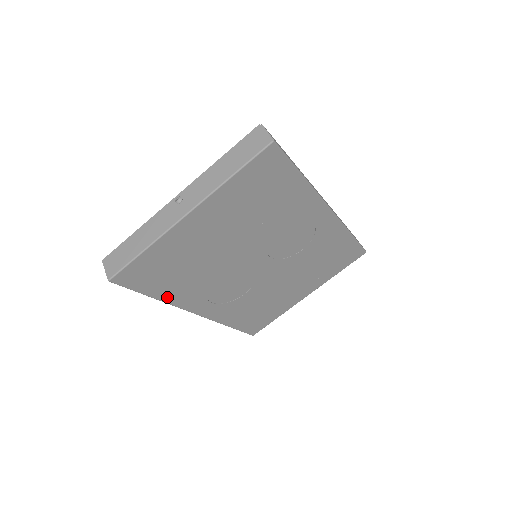
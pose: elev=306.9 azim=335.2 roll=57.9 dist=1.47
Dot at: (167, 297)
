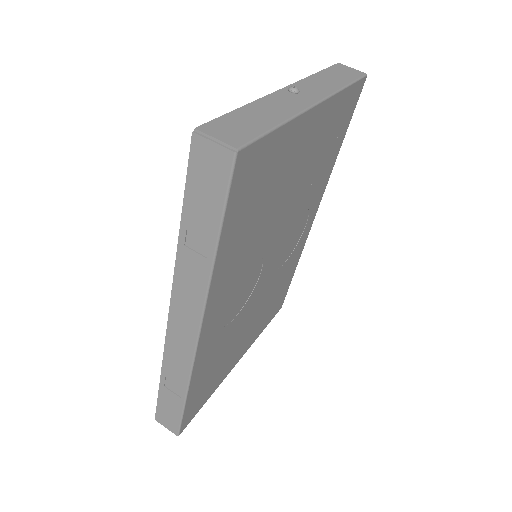
Dot at: (220, 262)
